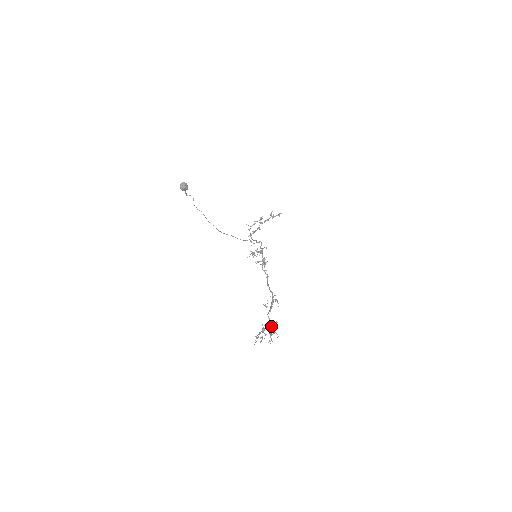
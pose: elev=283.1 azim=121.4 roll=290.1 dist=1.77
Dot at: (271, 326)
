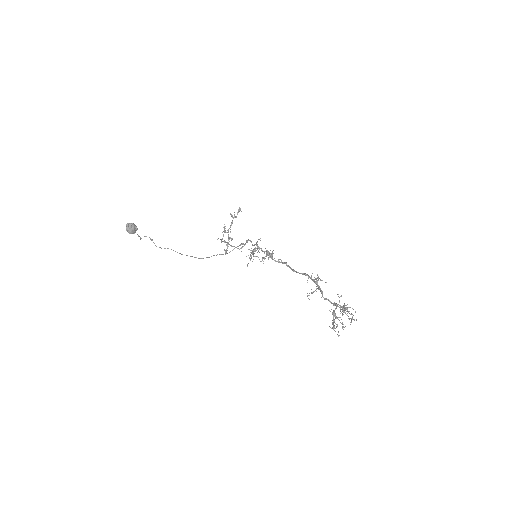
Dot at: occluded
